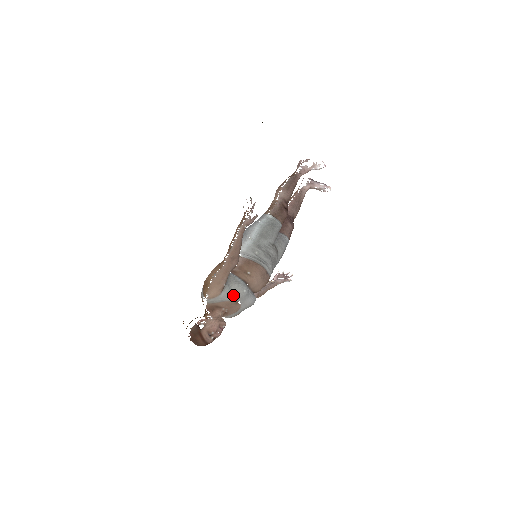
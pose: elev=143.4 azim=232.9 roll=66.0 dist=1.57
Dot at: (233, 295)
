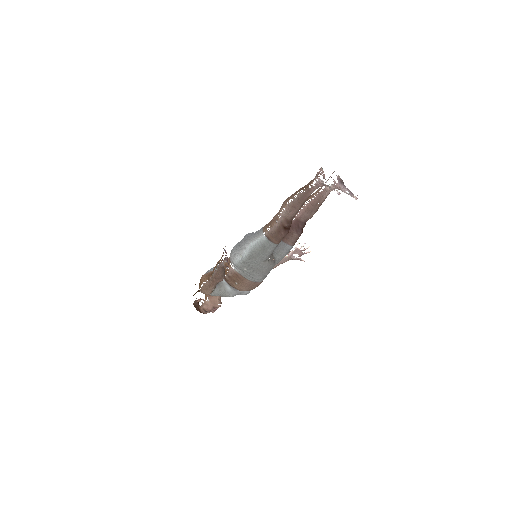
Dot at: (222, 296)
